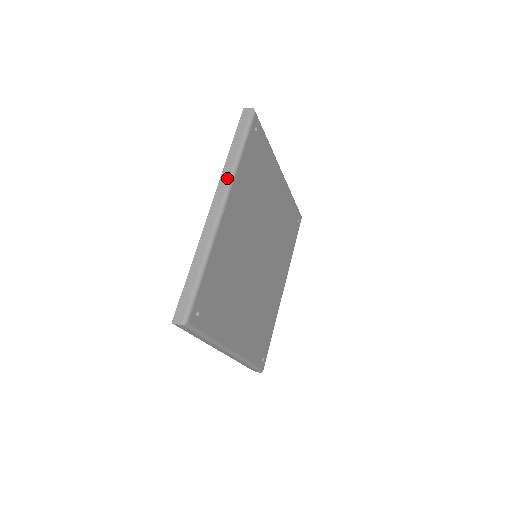
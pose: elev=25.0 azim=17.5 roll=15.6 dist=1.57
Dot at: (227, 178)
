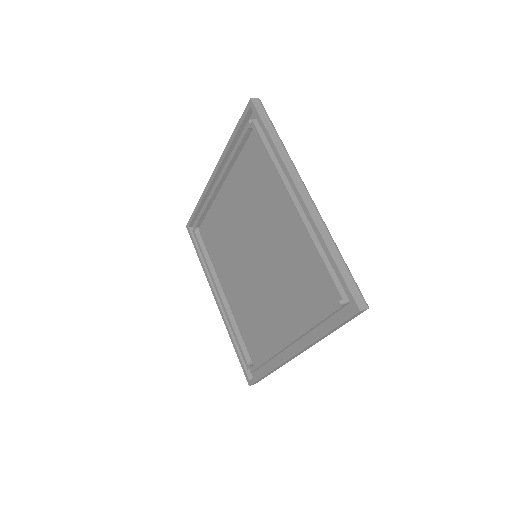
Dot at: (292, 166)
